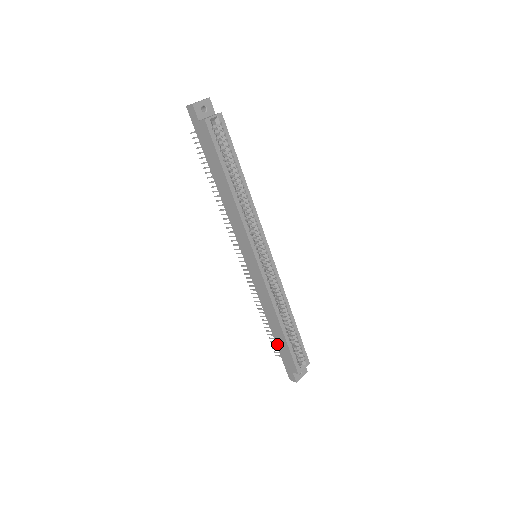
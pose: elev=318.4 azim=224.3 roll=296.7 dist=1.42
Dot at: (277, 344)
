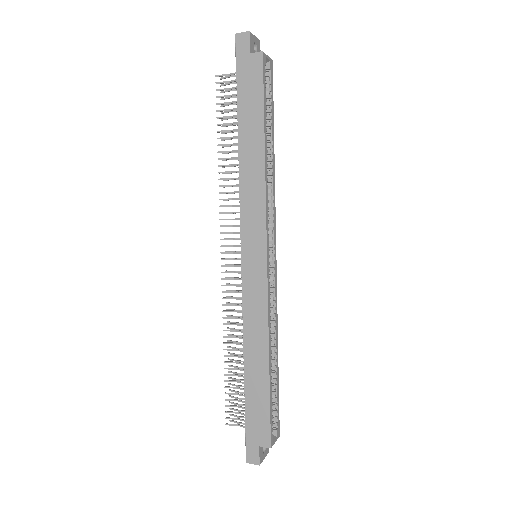
Dot at: (247, 397)
